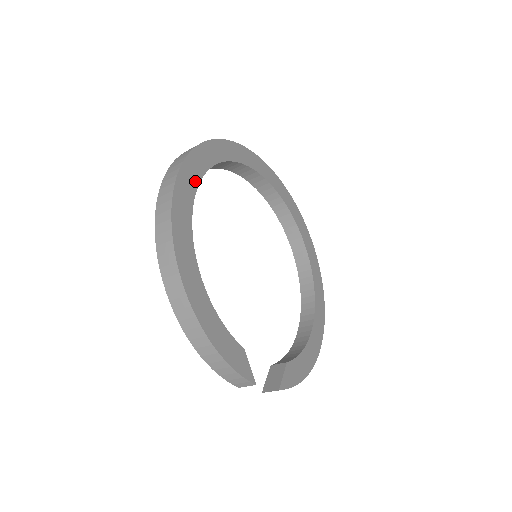
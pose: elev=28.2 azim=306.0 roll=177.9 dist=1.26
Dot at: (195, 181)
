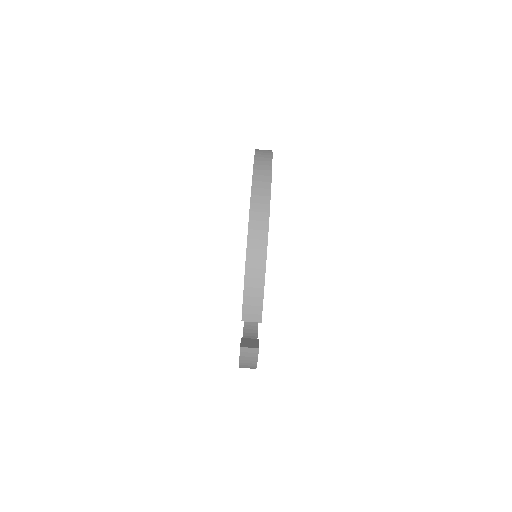
Dot at: occluded
